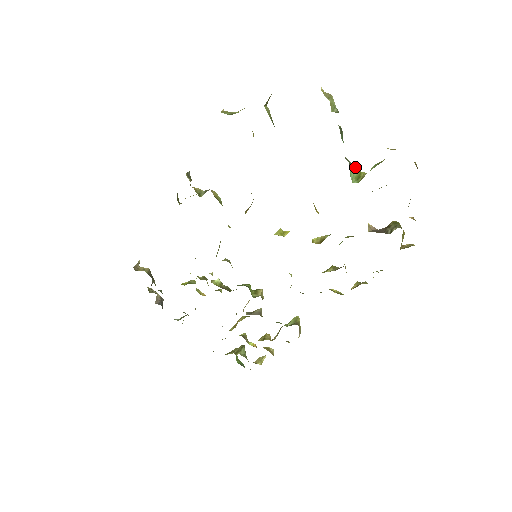
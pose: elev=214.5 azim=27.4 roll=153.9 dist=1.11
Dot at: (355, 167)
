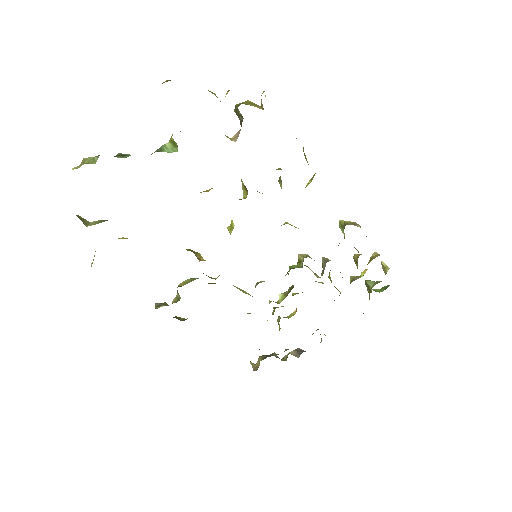
Dot at: (165, 145)
